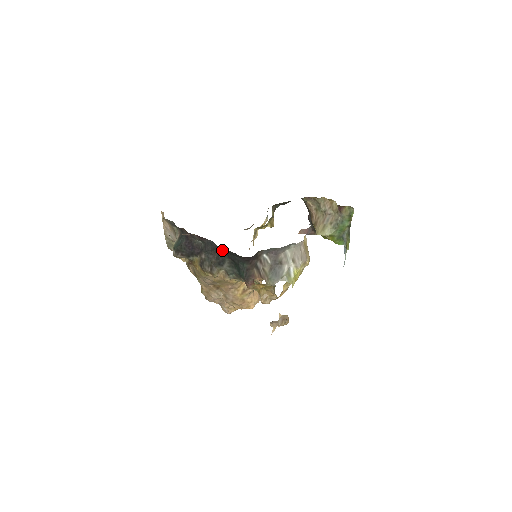
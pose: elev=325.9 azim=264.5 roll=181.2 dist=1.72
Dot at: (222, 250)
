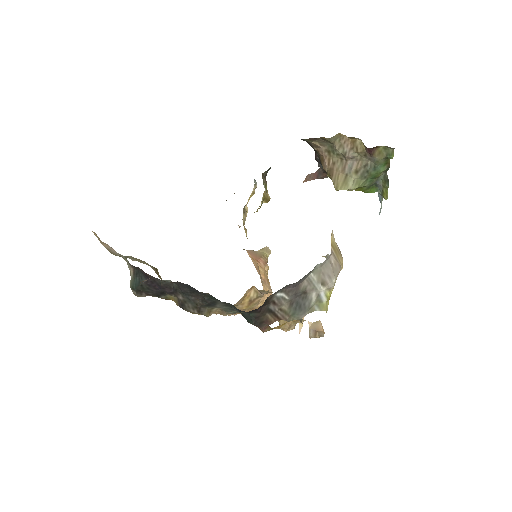
Dot at: (208, 294)
